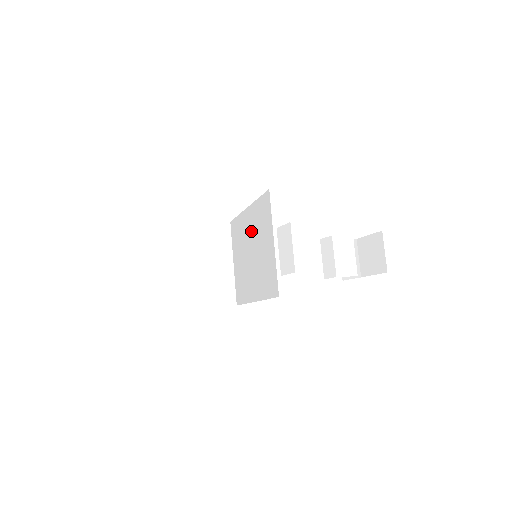
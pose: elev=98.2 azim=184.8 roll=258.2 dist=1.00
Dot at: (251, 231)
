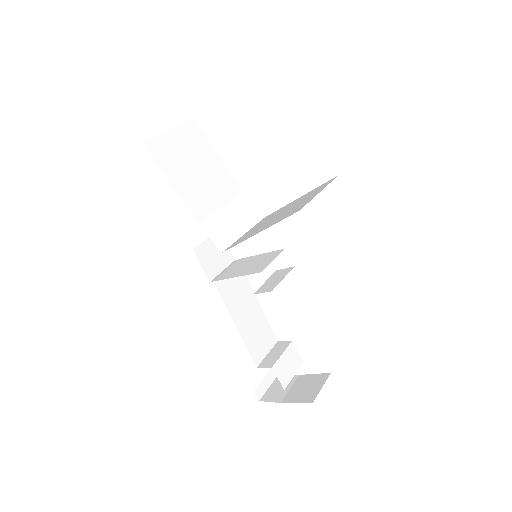
Dot at: (292, 204)
